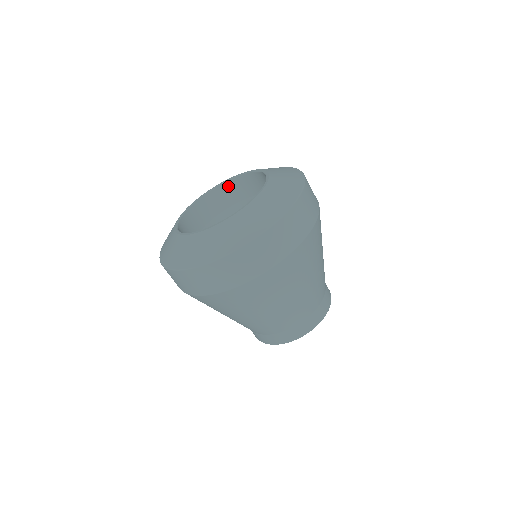
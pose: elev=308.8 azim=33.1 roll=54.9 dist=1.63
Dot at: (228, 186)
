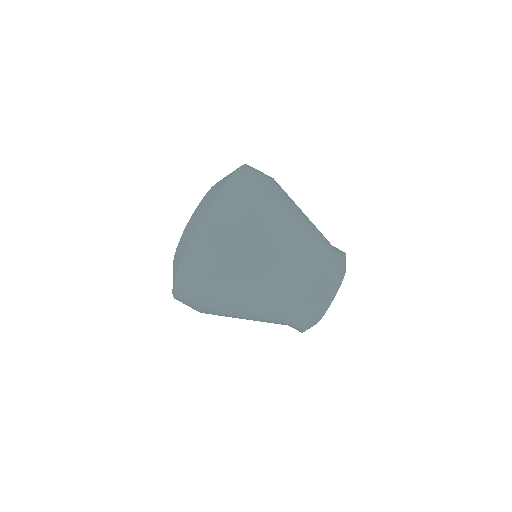
Dot at: occluded
